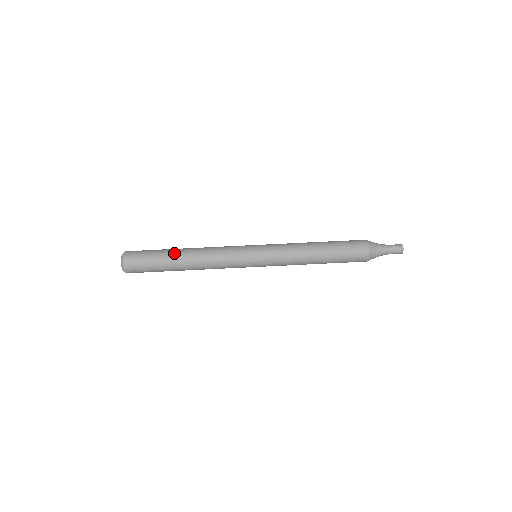
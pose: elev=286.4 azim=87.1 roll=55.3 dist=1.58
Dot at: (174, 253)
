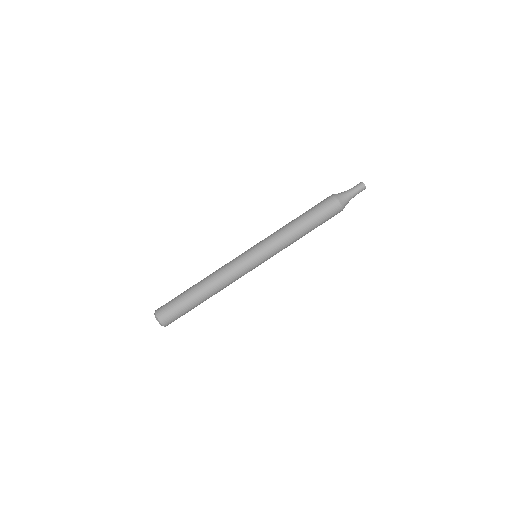
Dot at: (194, 292)
